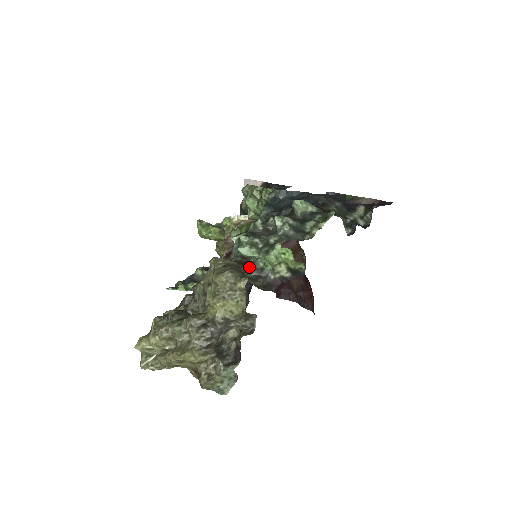
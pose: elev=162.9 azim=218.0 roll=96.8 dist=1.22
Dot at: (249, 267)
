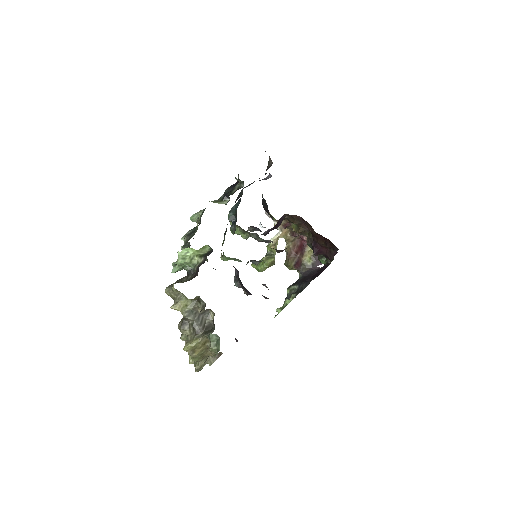
Dot at: (187, 275)
